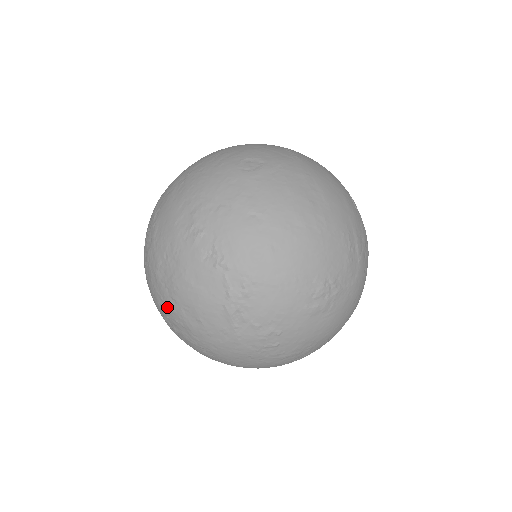
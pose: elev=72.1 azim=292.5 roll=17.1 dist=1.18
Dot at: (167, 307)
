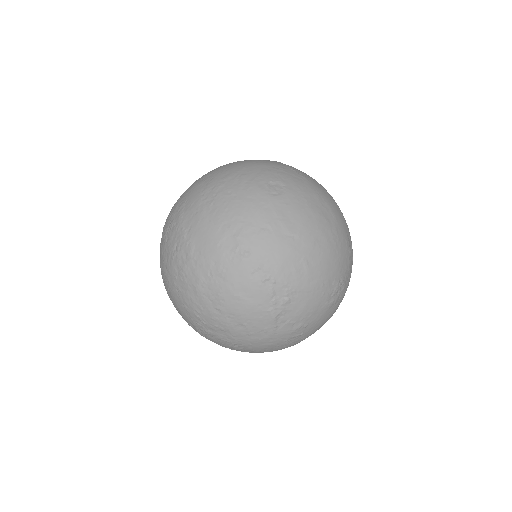
Dot at: (207, 315)
